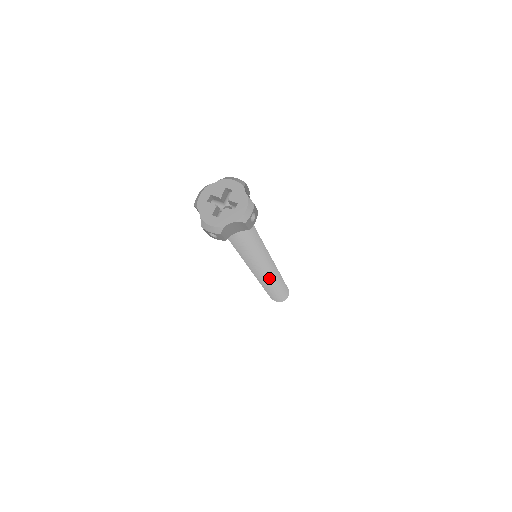
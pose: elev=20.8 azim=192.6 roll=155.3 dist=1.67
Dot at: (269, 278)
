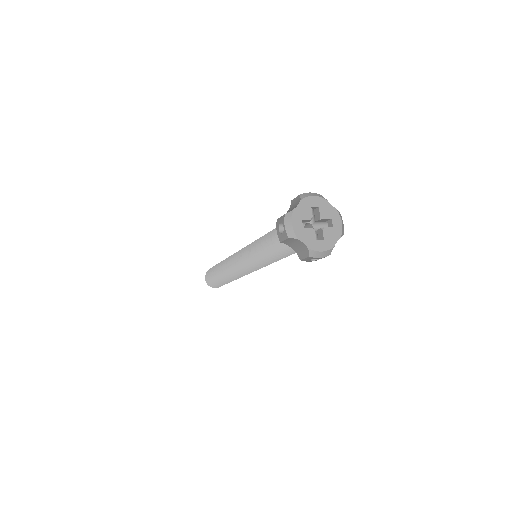
Dot at: (235, 273)
